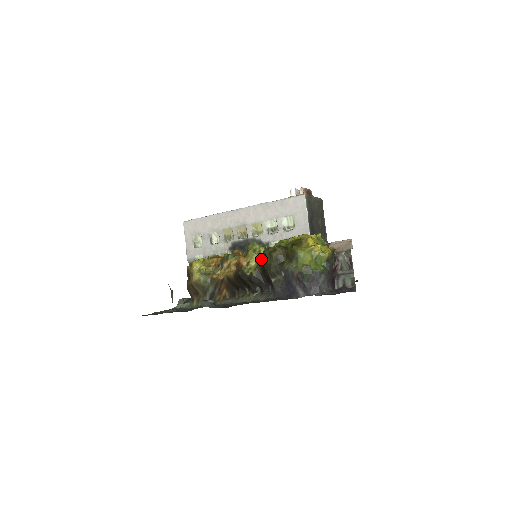
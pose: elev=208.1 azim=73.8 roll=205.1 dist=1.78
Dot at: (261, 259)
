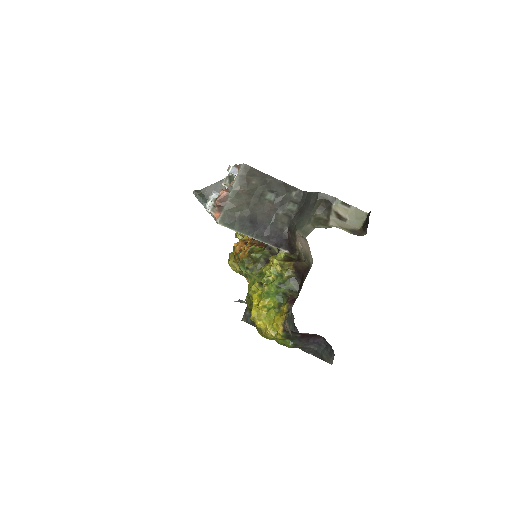
Dot at: occluded
